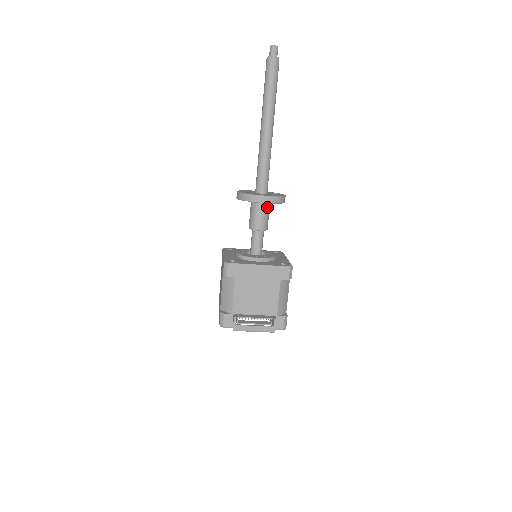
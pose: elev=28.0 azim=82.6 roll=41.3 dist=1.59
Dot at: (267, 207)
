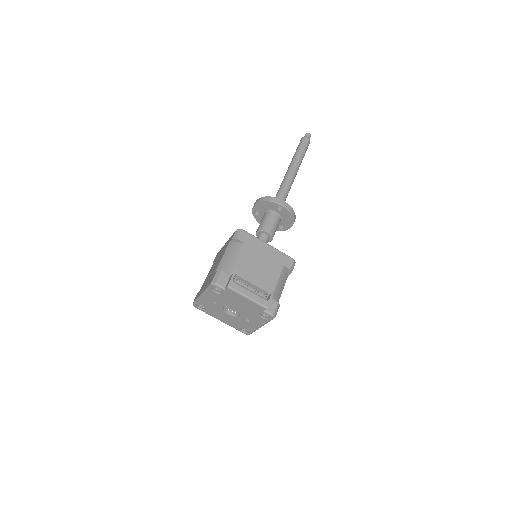
Dot at: (279, 220)
